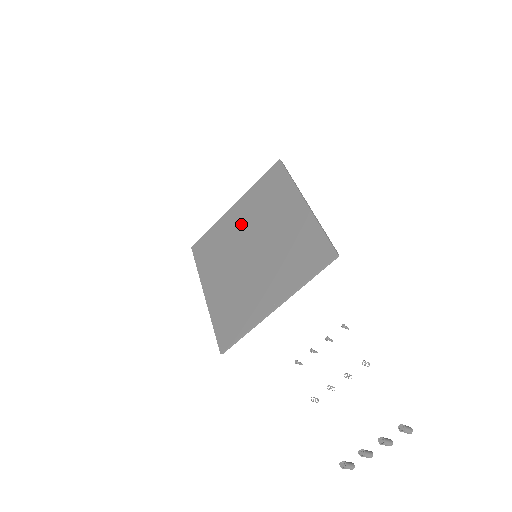
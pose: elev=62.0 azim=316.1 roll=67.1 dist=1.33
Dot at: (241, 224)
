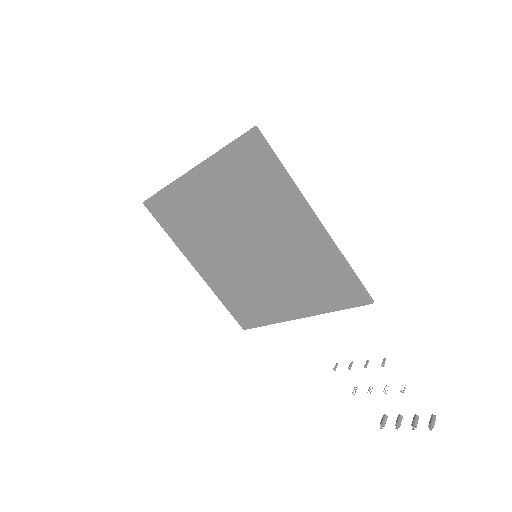
Dot at: (217, 208)
